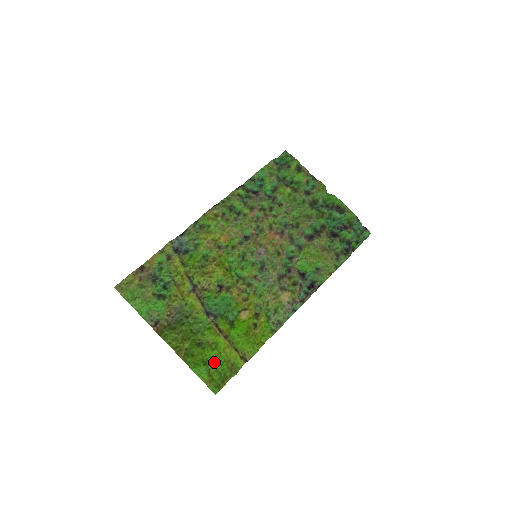
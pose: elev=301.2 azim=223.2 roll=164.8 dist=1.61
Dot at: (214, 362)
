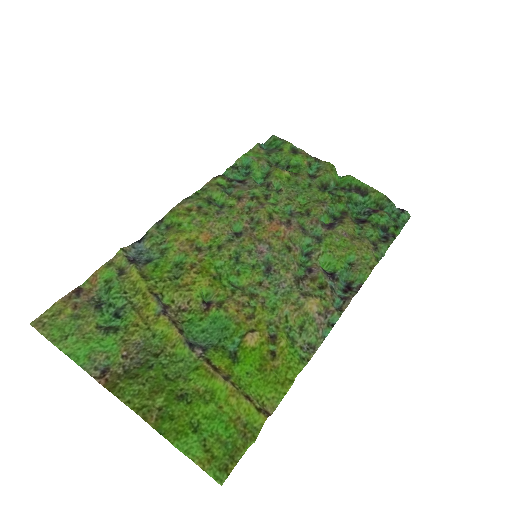
Dot at: (212, 425)
